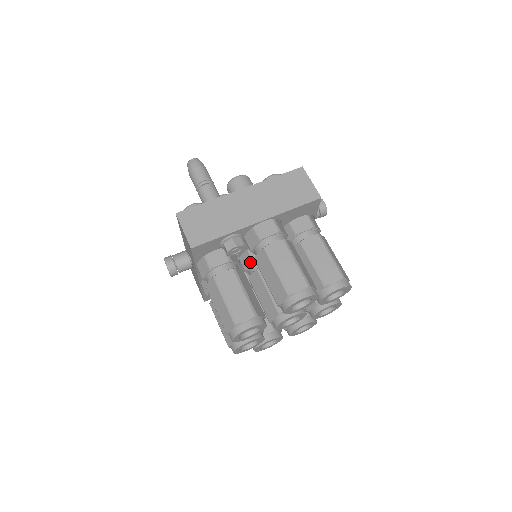
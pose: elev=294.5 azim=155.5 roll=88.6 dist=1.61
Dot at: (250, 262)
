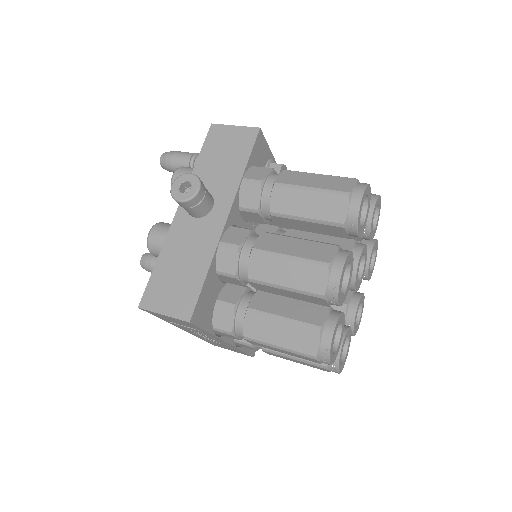
Dot at: (274, 228)
